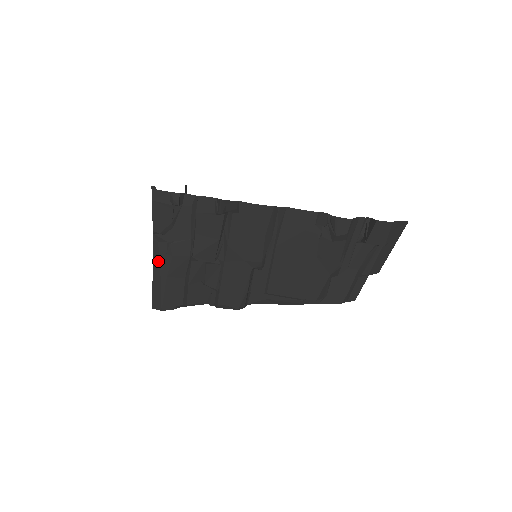
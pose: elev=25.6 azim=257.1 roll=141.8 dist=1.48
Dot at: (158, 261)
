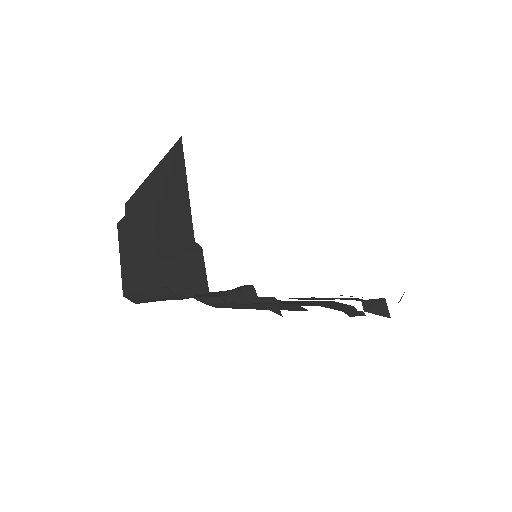
Dot at: (161, 294)
